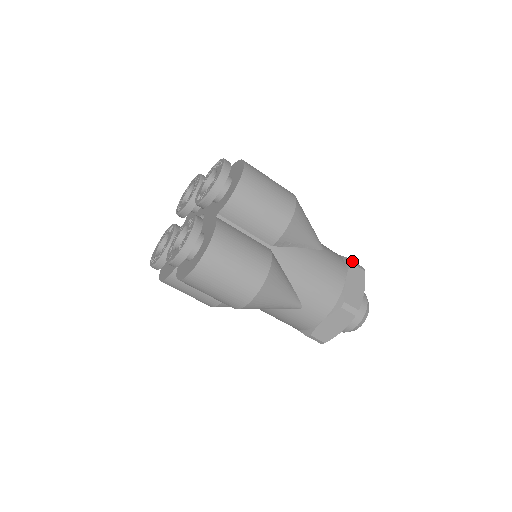
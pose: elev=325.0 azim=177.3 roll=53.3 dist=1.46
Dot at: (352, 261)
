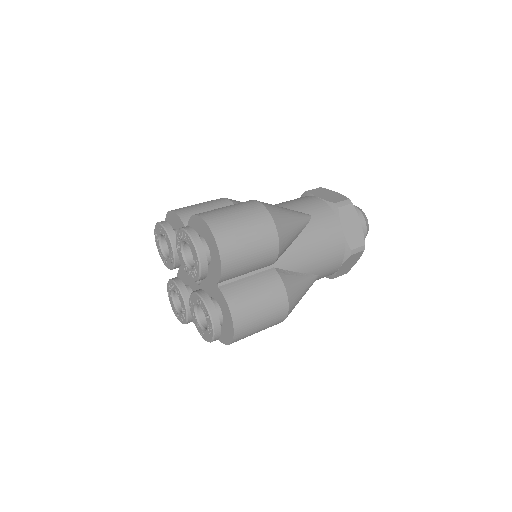
Dot at: (338, 204)
